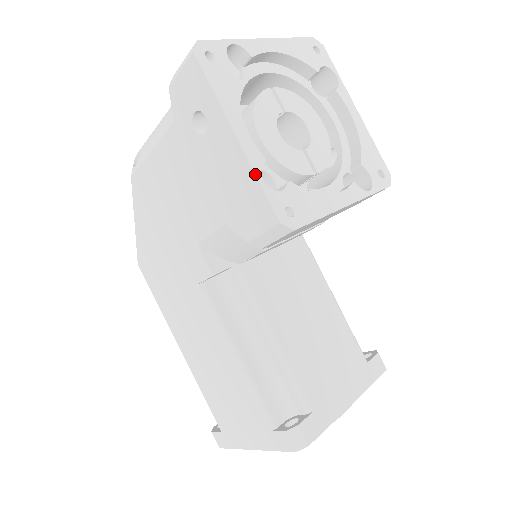
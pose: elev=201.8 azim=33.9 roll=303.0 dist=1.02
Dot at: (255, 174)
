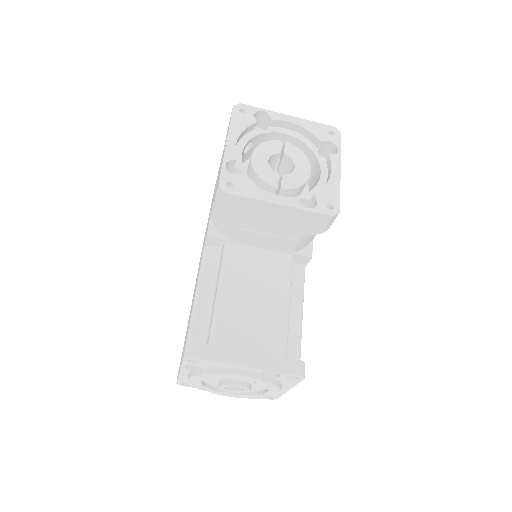
Dot at: (223, 161)
